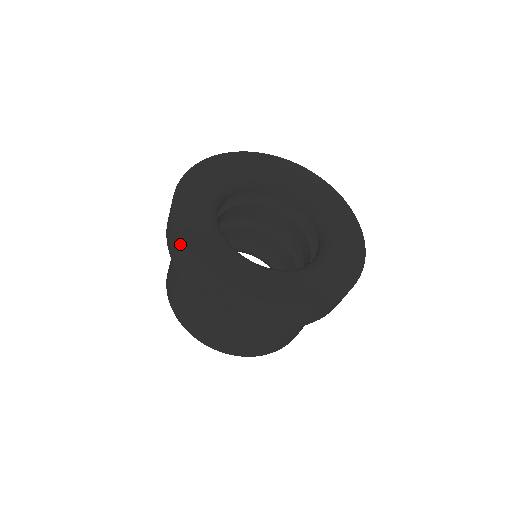
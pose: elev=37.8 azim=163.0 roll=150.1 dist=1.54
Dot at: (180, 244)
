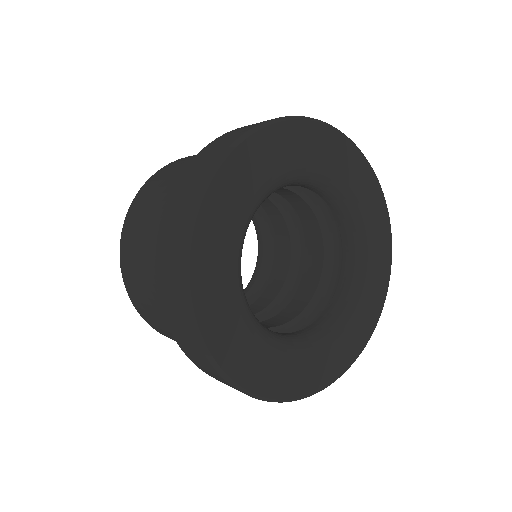
Dot at: occluded
